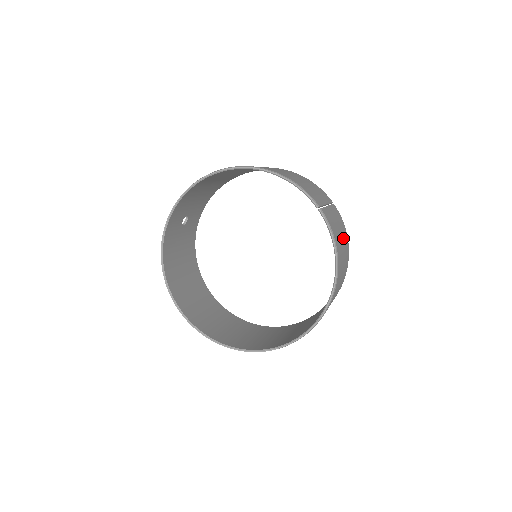
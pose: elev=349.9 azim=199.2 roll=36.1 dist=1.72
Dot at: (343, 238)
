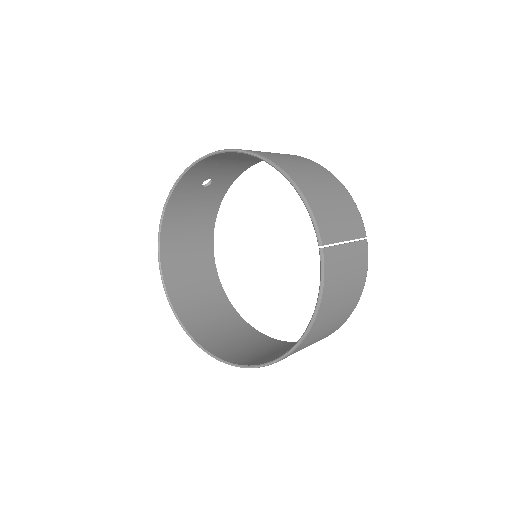
Dot at: (350, 286)
